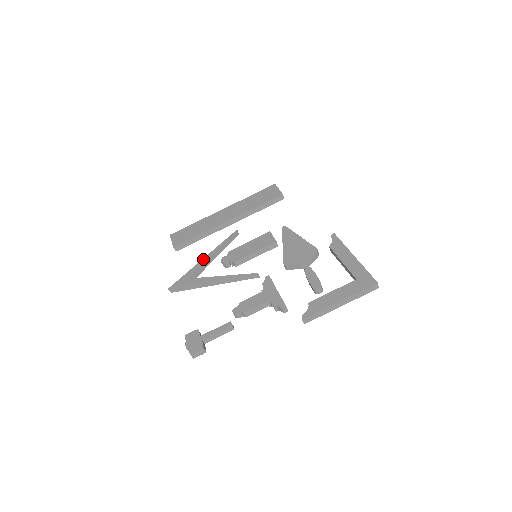
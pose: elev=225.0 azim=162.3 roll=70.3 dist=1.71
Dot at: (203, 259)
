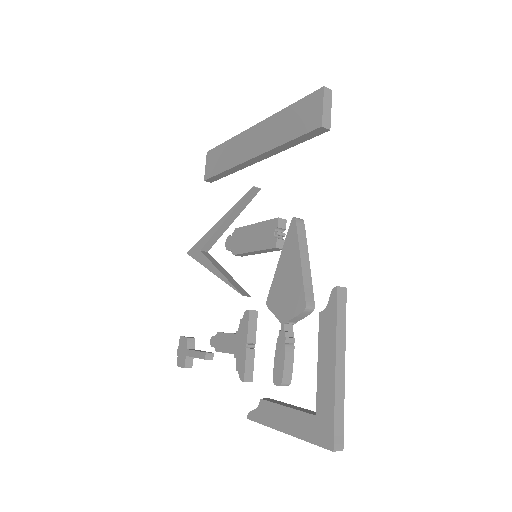
Dot at: (215, 225)
